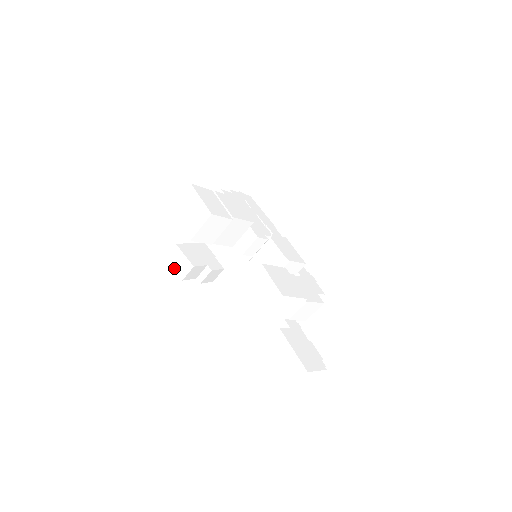
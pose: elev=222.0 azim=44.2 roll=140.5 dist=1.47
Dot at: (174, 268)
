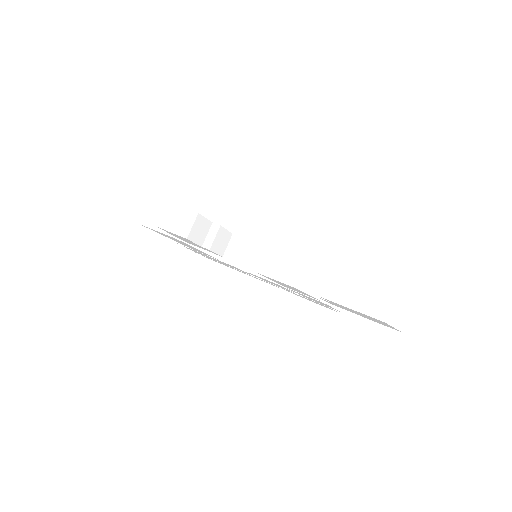
Dot at: (171, 230)
